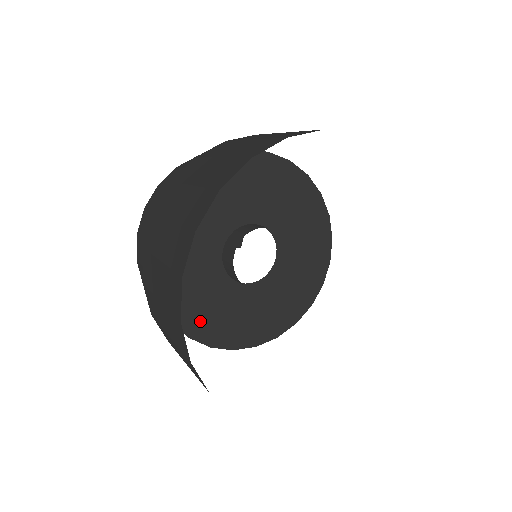
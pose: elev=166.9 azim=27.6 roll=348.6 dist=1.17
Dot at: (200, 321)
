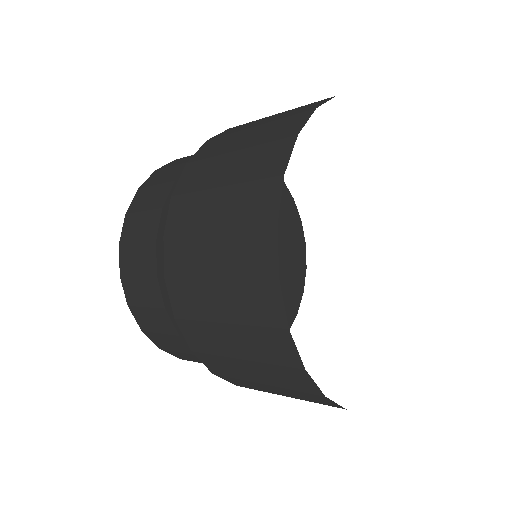
Dot at: occluded
